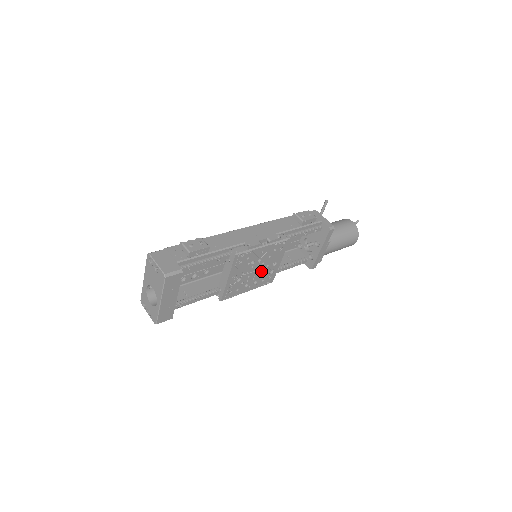
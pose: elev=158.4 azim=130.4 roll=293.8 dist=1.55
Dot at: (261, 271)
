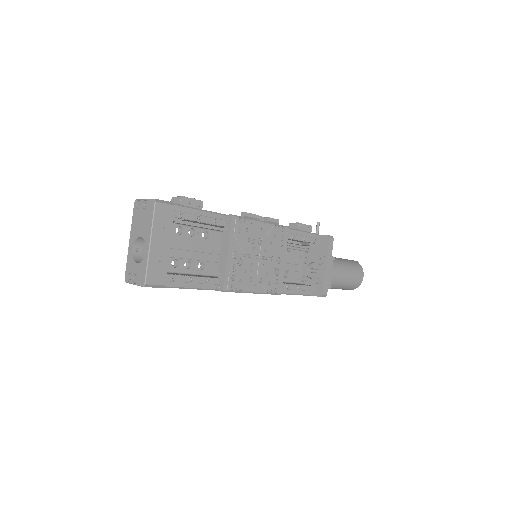
Dot at: (264, 264)
